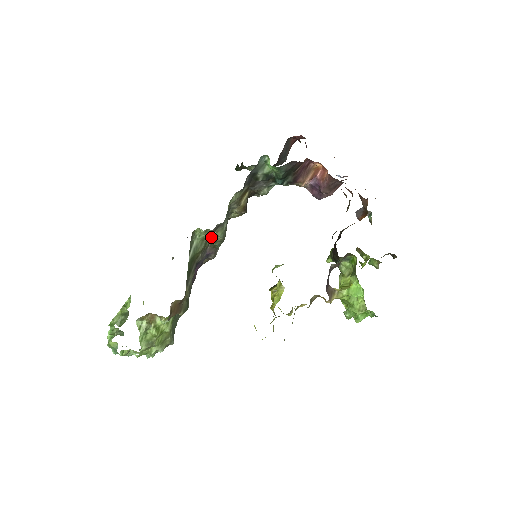
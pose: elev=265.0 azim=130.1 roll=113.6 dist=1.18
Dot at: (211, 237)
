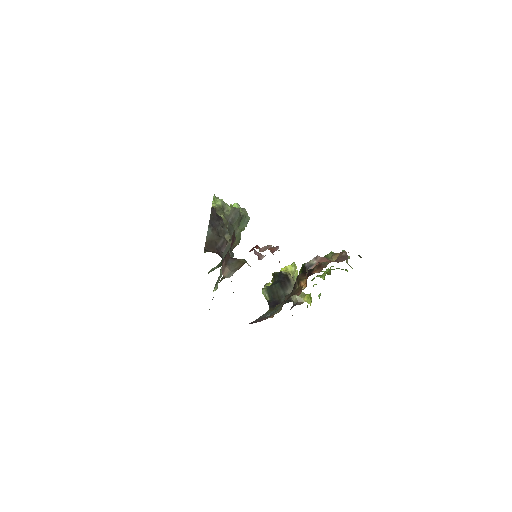
Dot at: occluded
